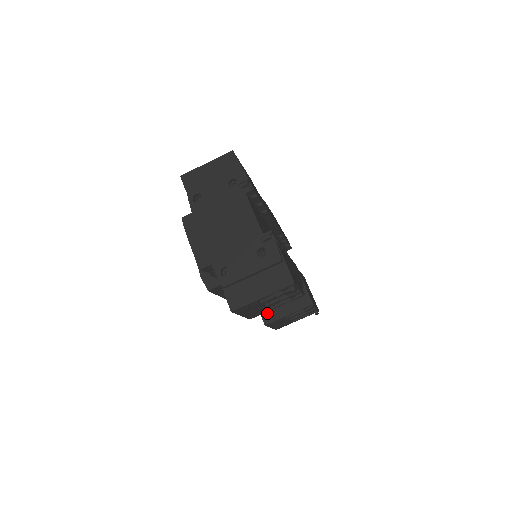
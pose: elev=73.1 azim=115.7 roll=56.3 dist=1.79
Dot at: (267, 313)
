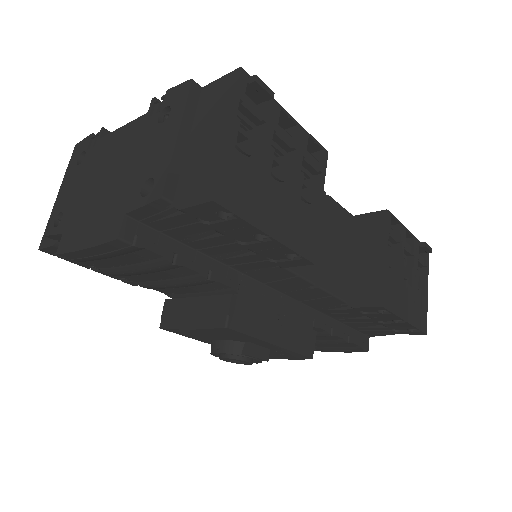
Dot at: (363, 294)
